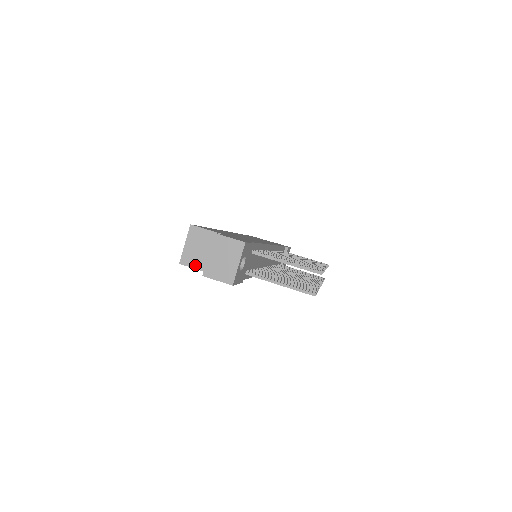
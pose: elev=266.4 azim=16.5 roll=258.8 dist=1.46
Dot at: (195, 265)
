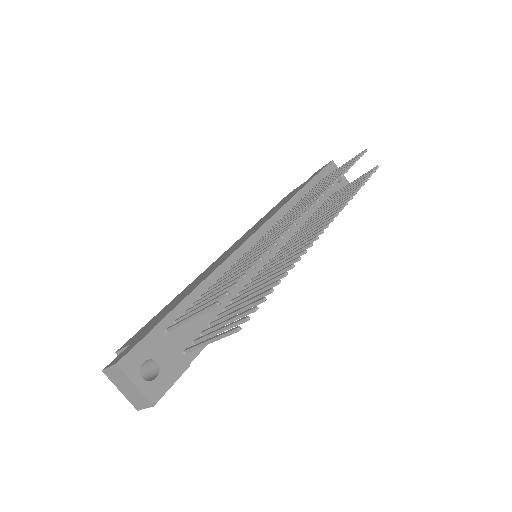
Dot at: occluded
